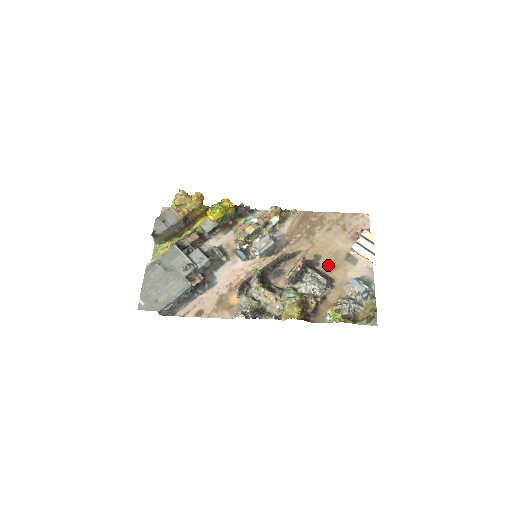
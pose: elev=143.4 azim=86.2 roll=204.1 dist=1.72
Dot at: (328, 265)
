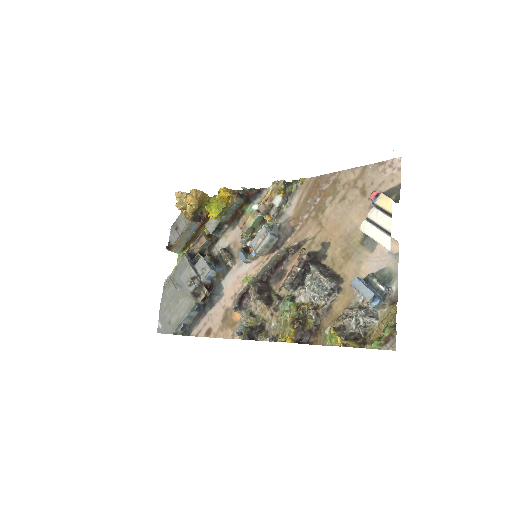
Dot at: (337, 256)
